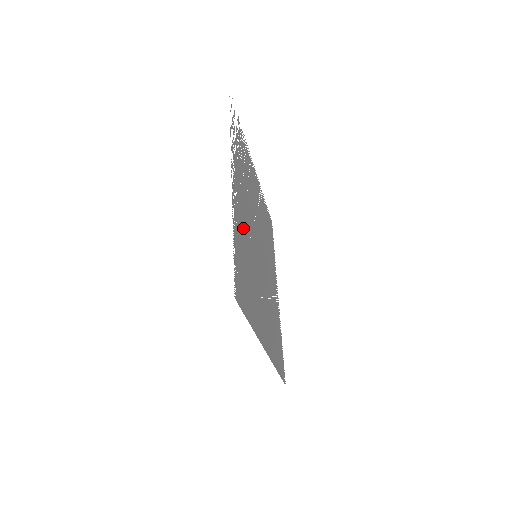
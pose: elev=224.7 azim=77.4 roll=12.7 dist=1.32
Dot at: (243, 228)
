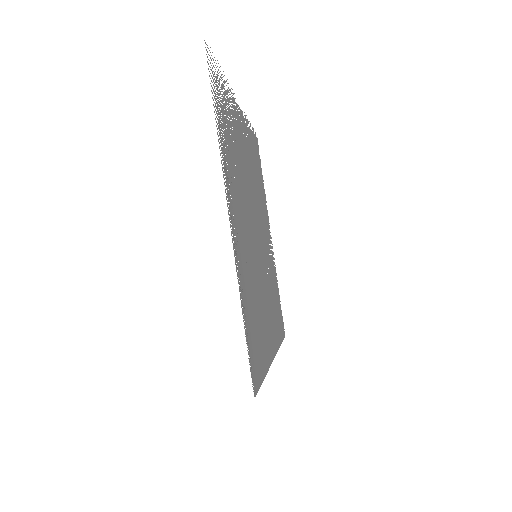
Dot at: (245, 260)
